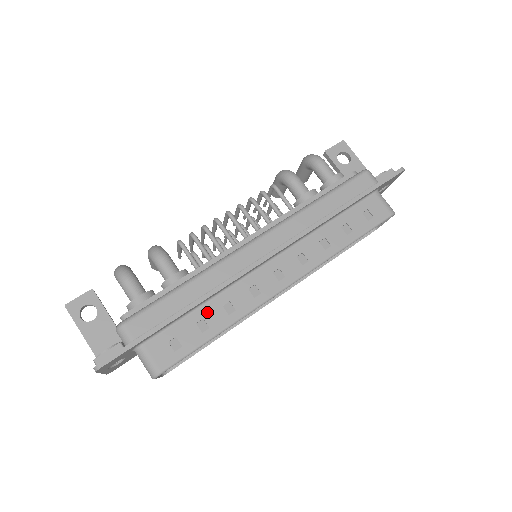
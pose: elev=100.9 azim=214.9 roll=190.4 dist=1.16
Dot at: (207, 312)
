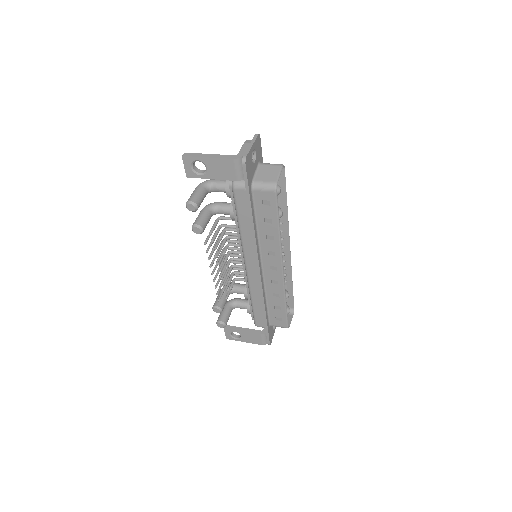
Dot at: occluded
